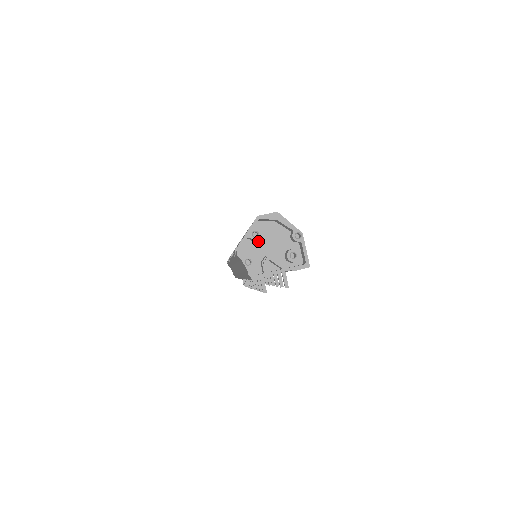
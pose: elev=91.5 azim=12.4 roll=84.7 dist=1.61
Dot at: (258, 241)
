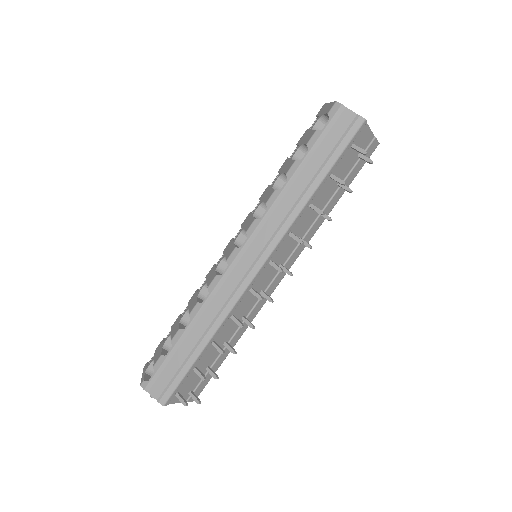
Dot at: occluded
